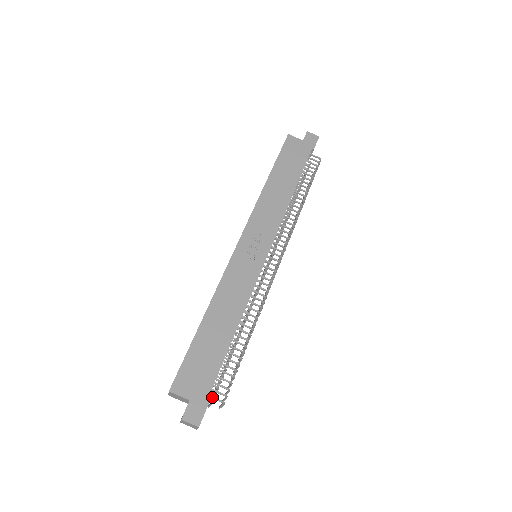
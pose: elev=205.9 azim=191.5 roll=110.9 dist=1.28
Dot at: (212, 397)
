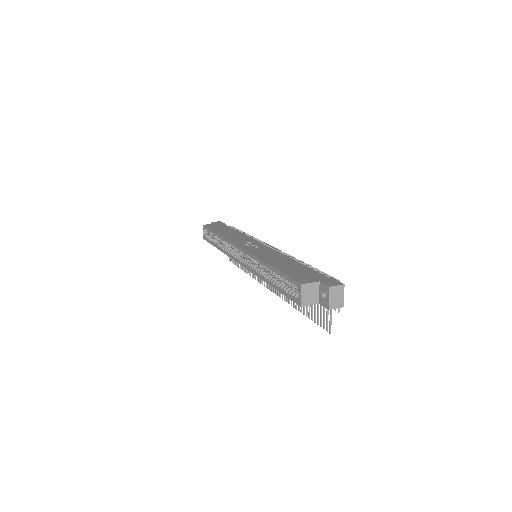
Dot at: occluded
